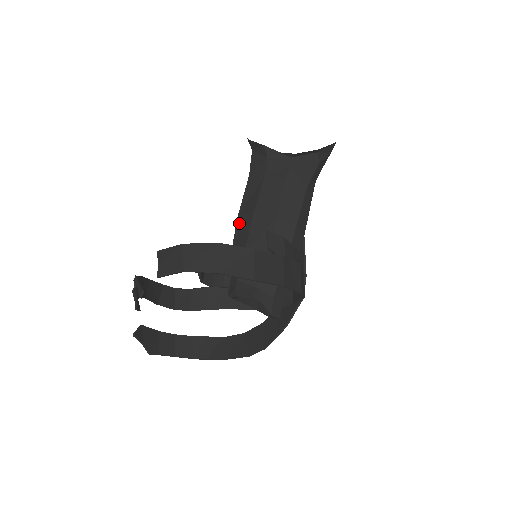
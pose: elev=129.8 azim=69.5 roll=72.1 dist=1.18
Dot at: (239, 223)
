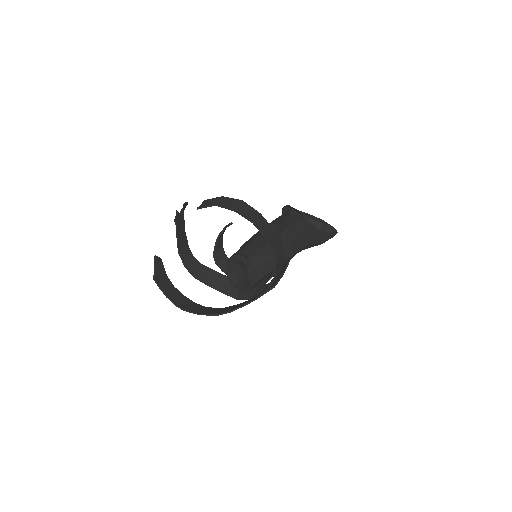
Dot at: (255, 235)
